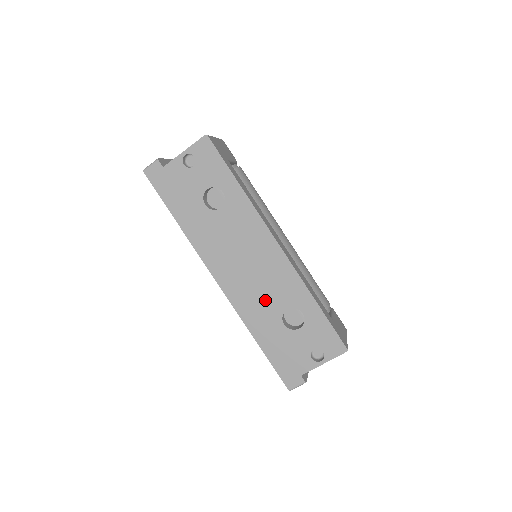
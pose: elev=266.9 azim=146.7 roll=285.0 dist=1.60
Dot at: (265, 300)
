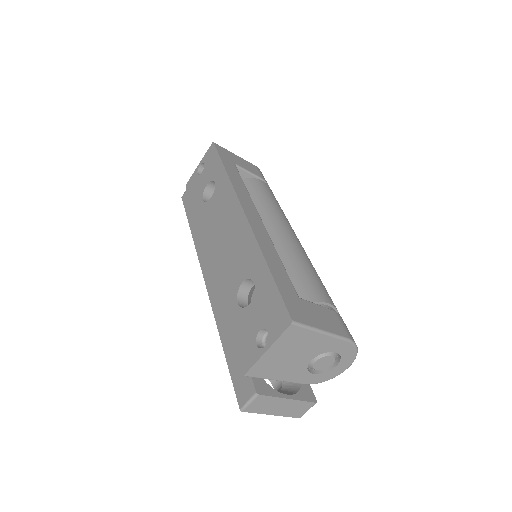
Dot at: (227, 278)
